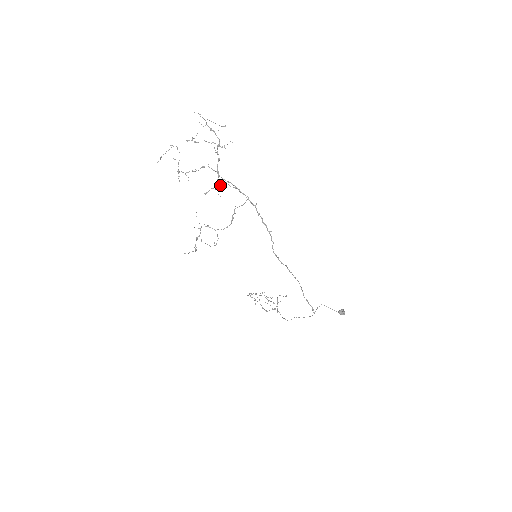
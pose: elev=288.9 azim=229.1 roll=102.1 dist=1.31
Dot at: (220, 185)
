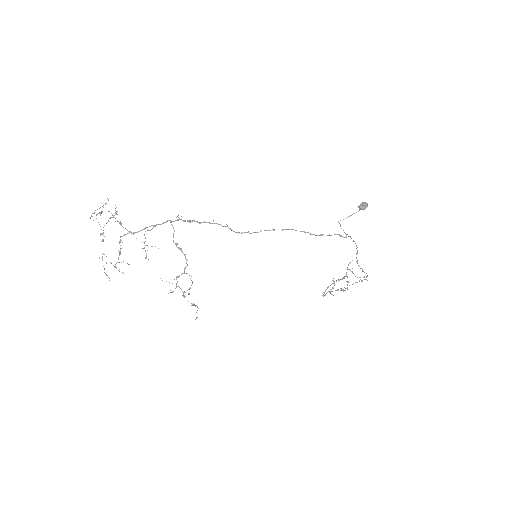
Dot at: occluded
